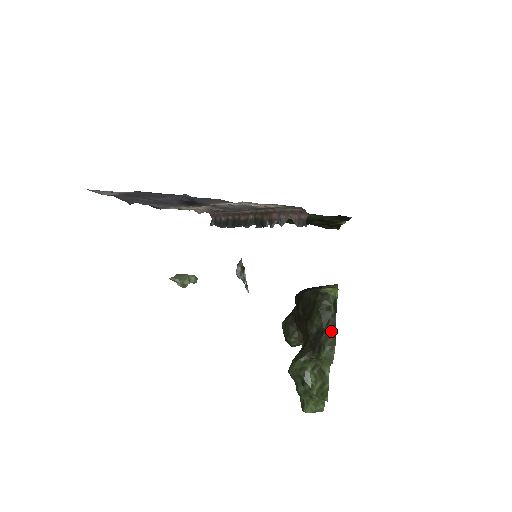
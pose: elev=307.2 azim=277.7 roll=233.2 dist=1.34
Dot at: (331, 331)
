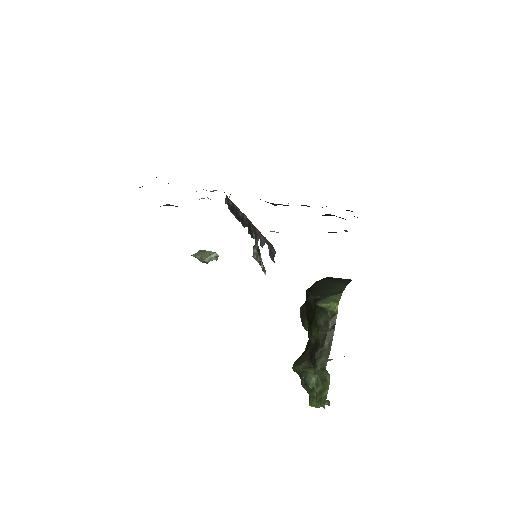
Dot at: (326, 348)
